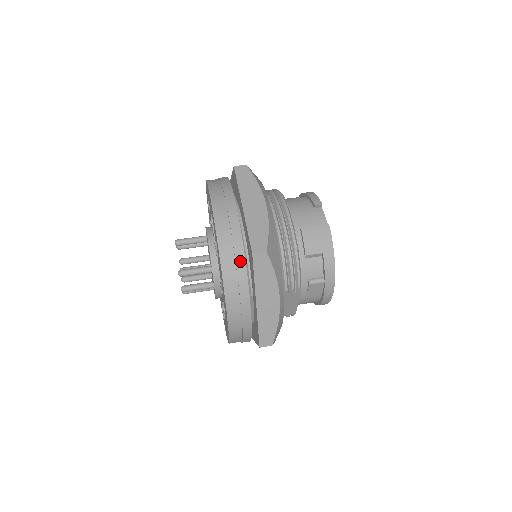
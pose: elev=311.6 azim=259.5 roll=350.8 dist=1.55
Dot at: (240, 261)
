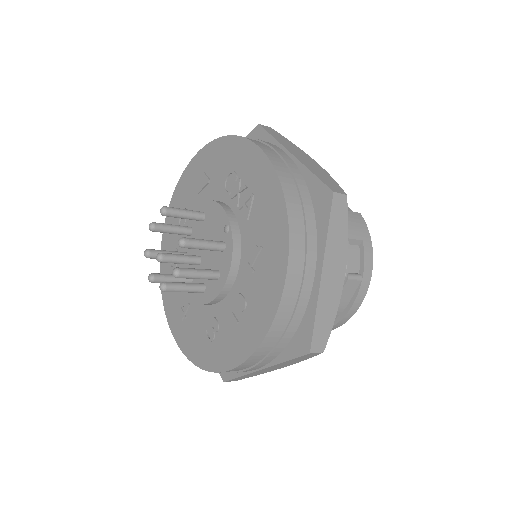
Dot at: (308, 207)
